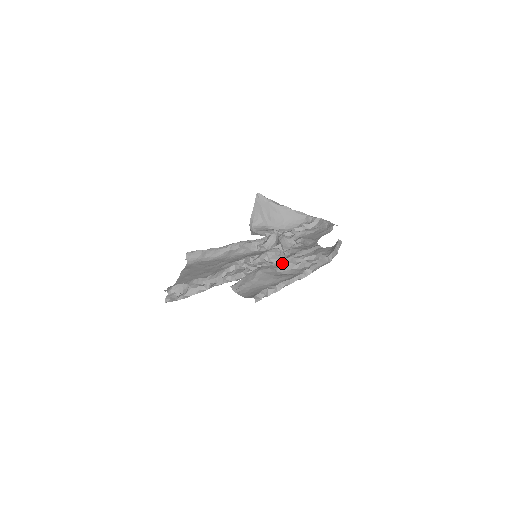
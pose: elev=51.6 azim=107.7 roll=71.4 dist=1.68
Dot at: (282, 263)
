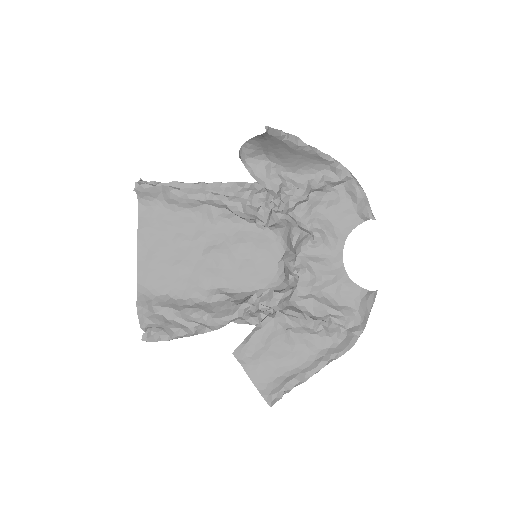
Dot at: (300, 324)
